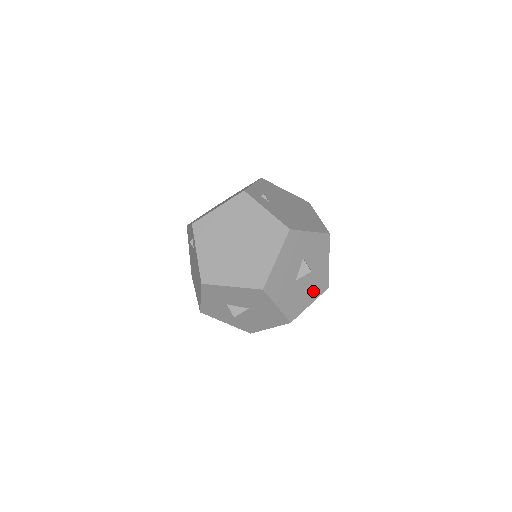
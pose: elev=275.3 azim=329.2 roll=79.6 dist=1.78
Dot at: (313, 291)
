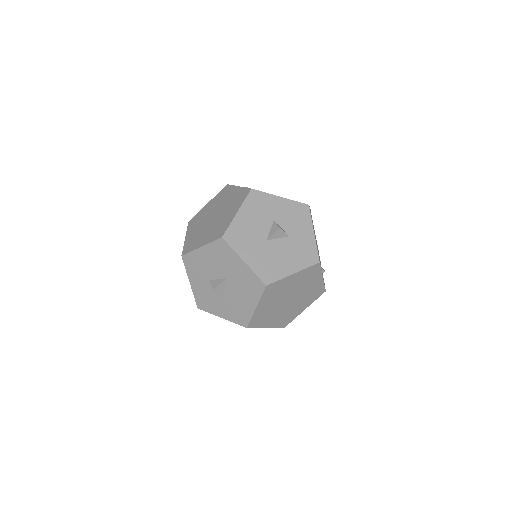
Dot at: (296, 259)
